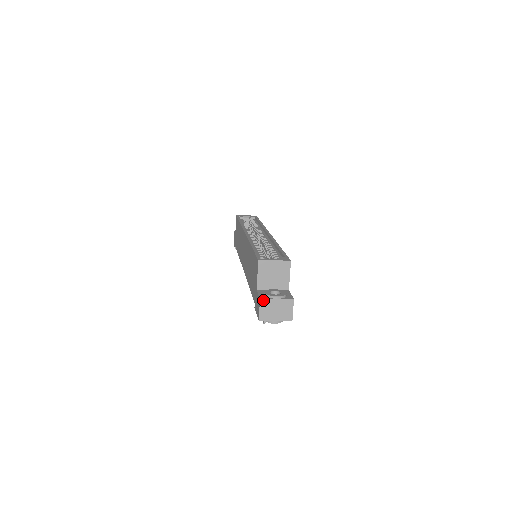
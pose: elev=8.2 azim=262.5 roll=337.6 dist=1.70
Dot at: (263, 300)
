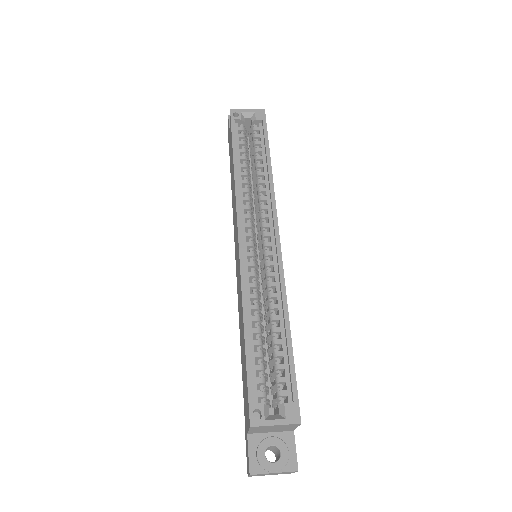
Dot at: occluded
